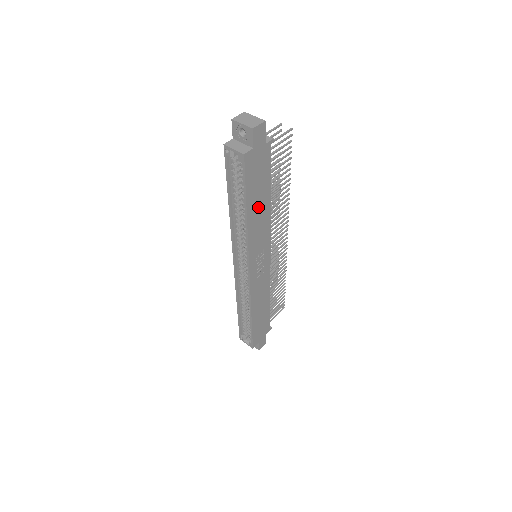
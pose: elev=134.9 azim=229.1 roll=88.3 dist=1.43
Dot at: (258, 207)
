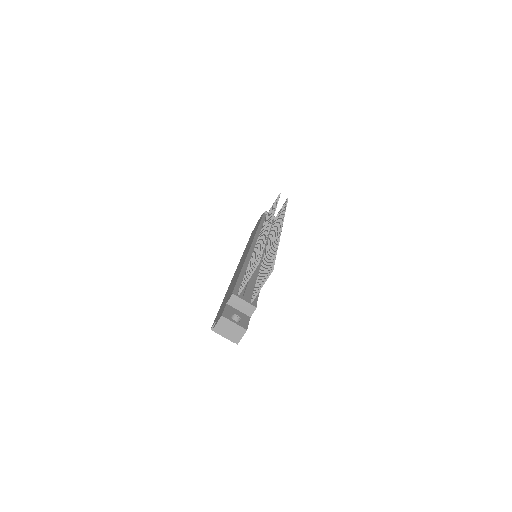
Dot at: occluded
